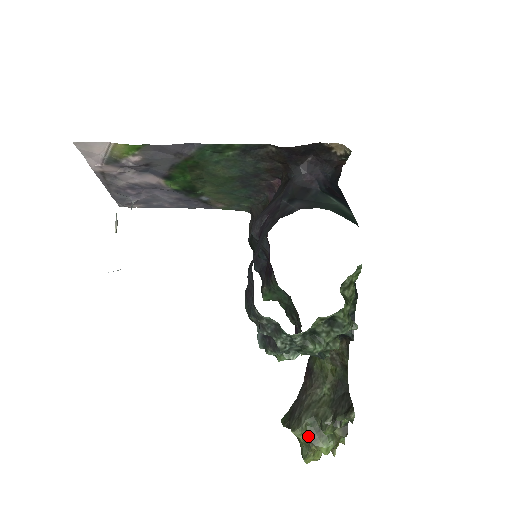
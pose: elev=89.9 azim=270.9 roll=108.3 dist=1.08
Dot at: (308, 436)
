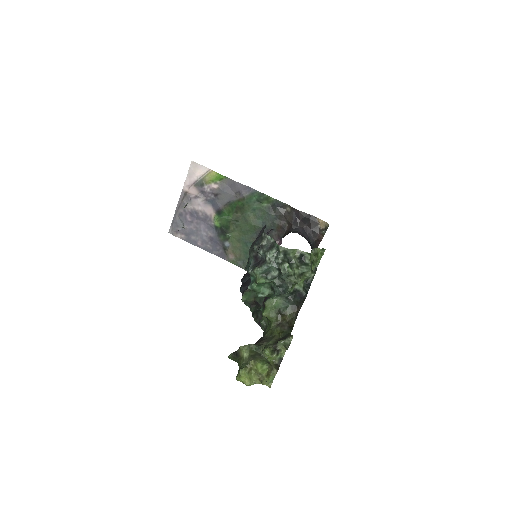
Dot at: (251, 354)
